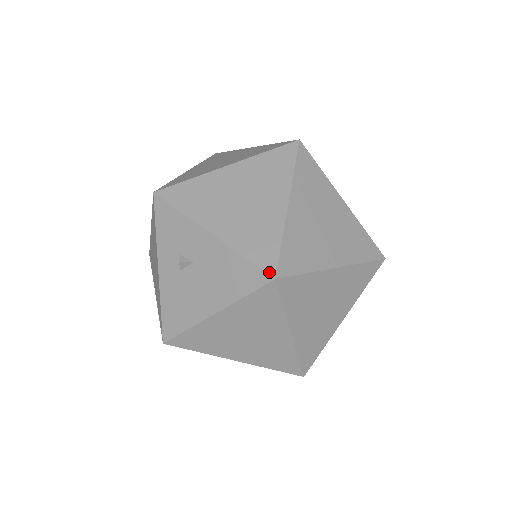
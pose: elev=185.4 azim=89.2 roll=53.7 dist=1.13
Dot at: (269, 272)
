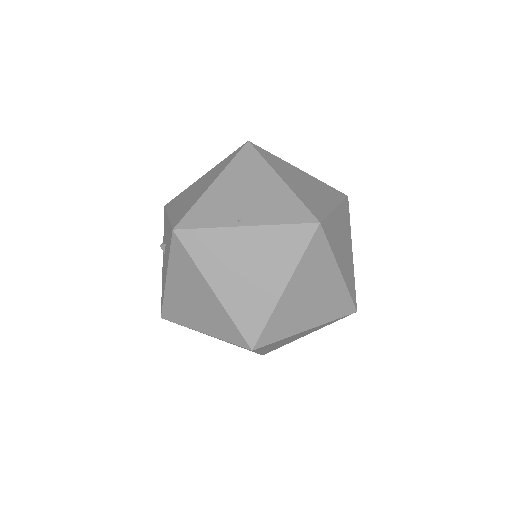
Dot at: (173, 227)
